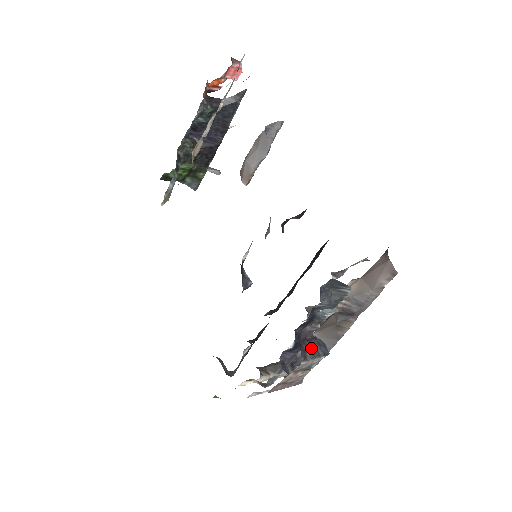
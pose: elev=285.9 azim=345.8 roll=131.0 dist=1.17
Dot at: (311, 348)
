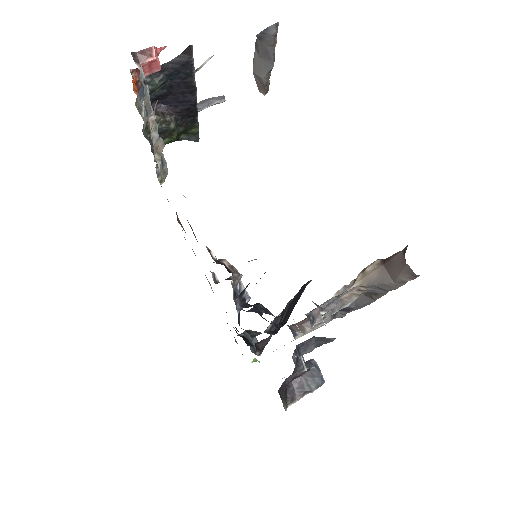
Dot at: (301, 385)
